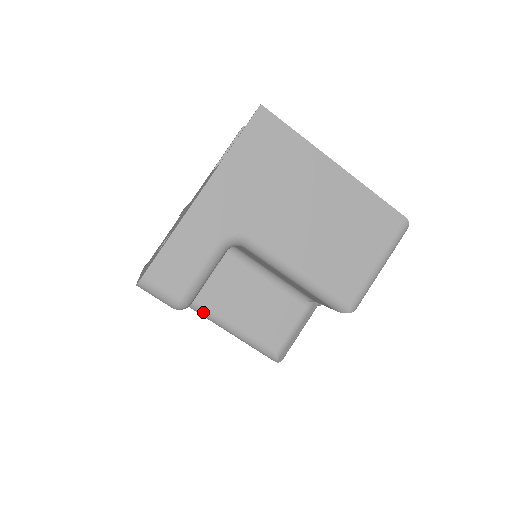
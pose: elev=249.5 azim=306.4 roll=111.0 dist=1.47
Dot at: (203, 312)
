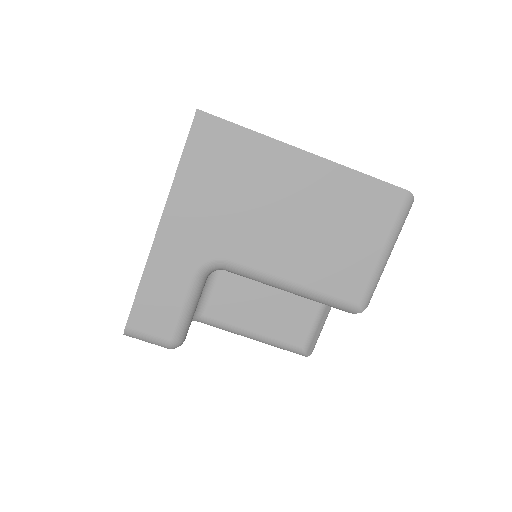
Dot at: (215, 325)
